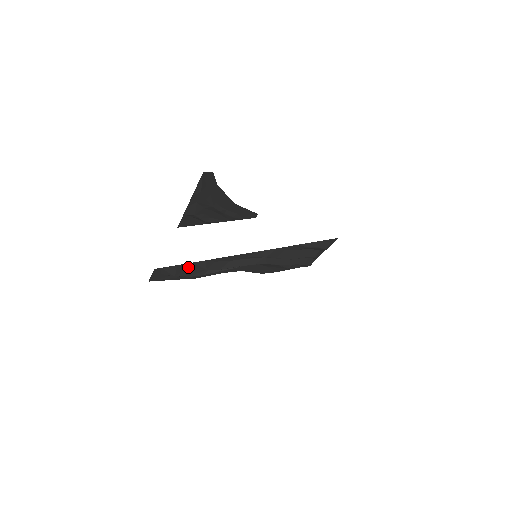
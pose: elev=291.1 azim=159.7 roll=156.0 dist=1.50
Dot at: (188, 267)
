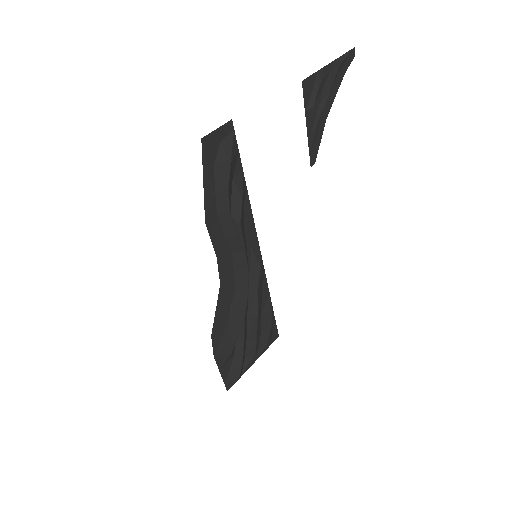
Dot at: (232, 175)
